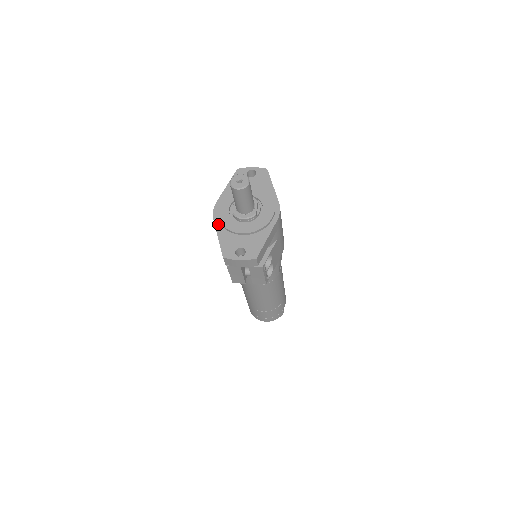
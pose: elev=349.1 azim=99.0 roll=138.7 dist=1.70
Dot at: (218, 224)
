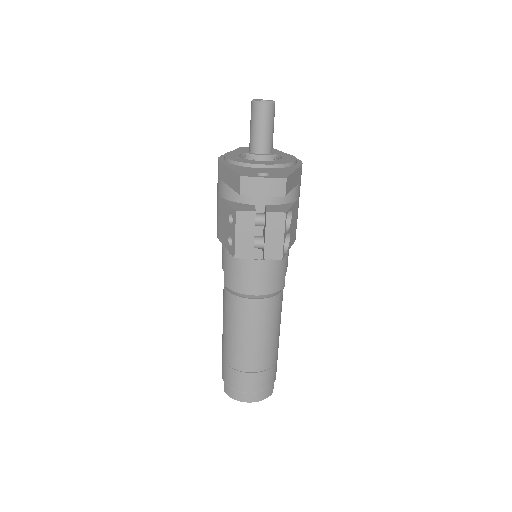
Dot at: (227, 163)
